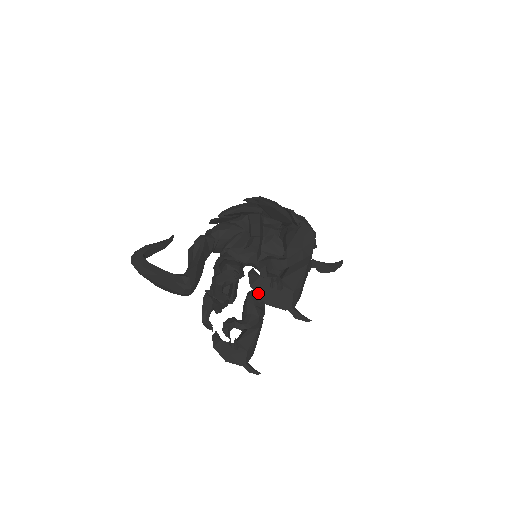
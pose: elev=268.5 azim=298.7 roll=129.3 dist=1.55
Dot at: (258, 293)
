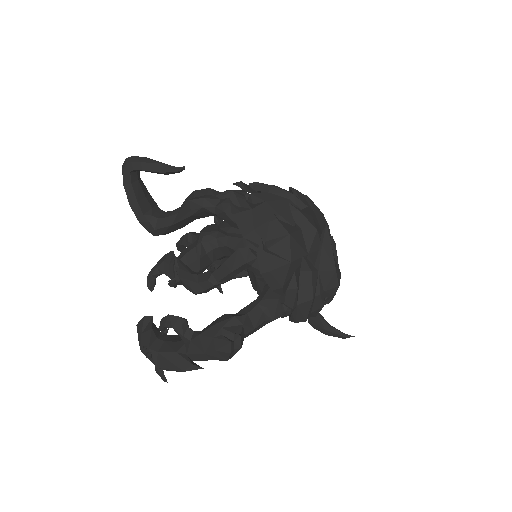
Dot at: (138, 335)
